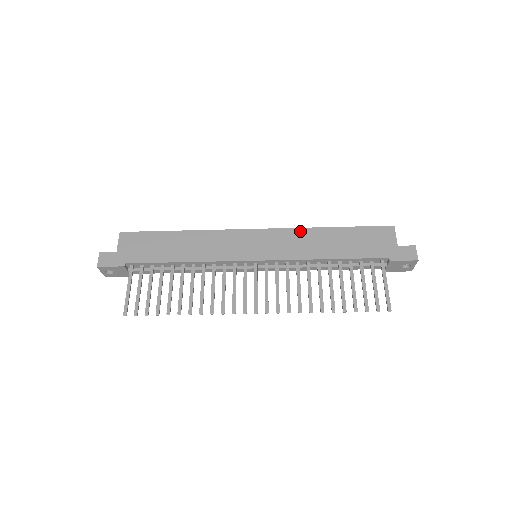
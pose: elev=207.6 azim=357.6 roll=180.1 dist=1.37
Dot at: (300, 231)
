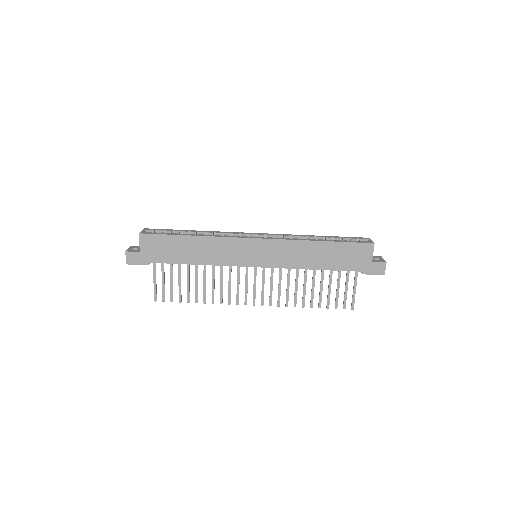
Dot at: (294, 243)
